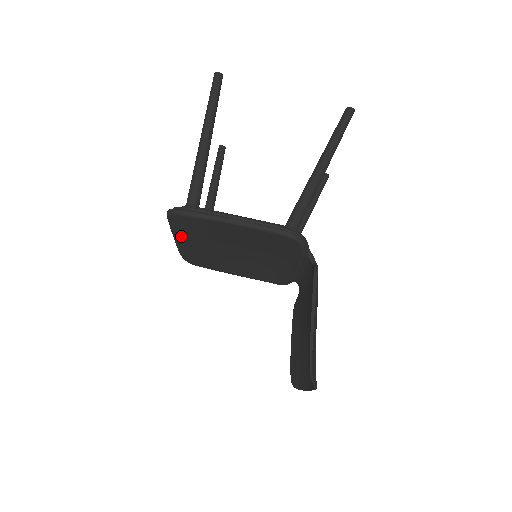
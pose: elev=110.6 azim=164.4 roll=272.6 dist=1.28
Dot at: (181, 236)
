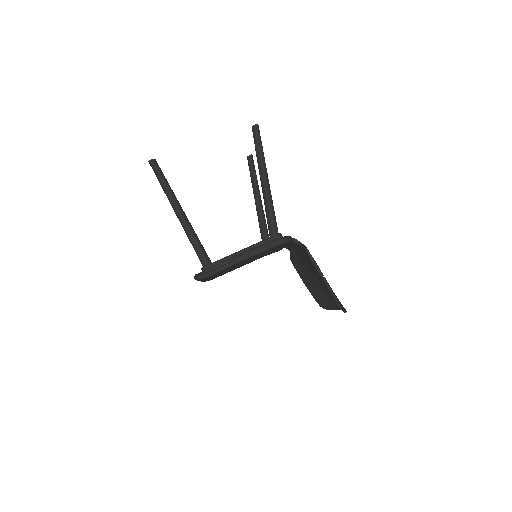
Dot at: occluded
